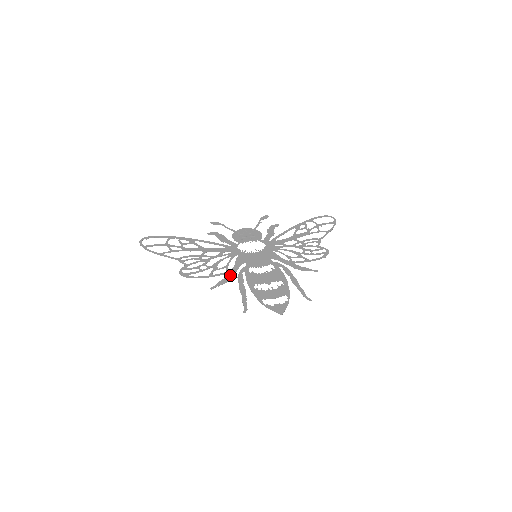
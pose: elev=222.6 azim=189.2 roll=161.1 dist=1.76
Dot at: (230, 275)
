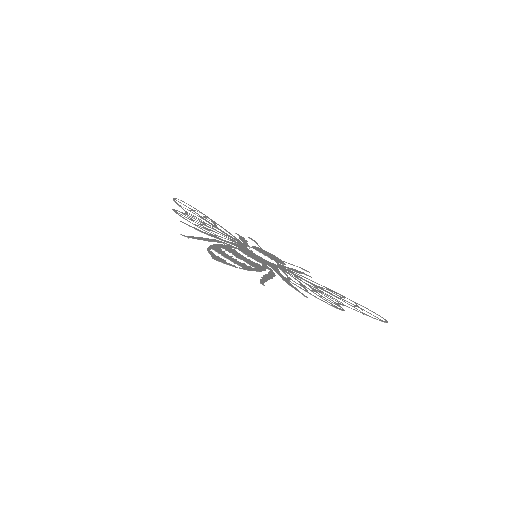
Dot at: (211, 235)
